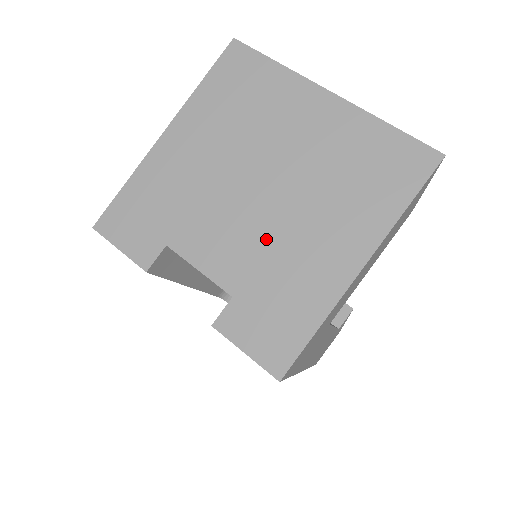
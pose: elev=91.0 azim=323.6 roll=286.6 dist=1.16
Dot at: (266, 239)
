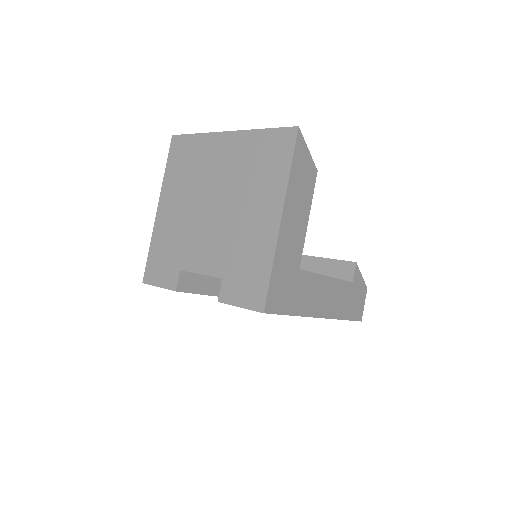
Dot at: (227, 234)
